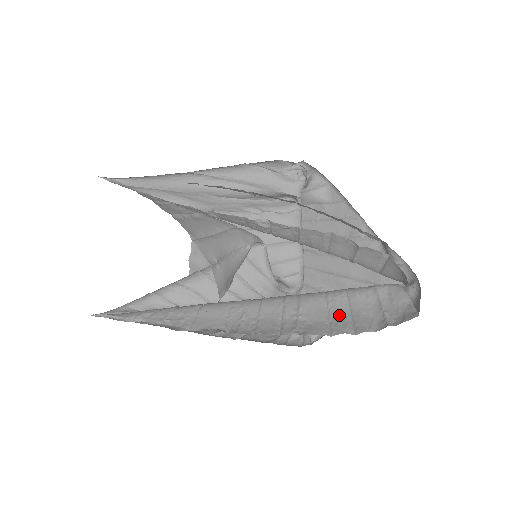
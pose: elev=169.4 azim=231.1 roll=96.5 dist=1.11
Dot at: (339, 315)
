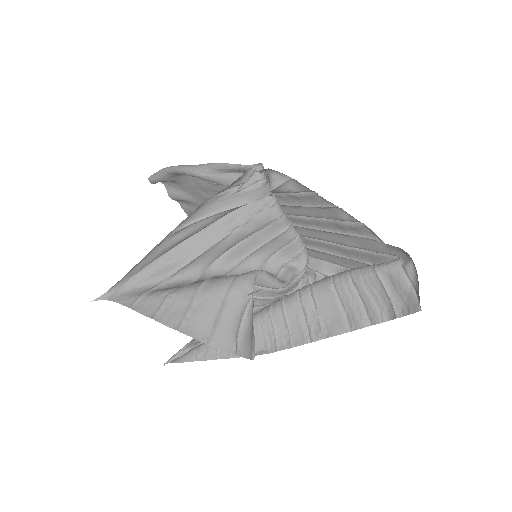
Dot at: (352, 306)
